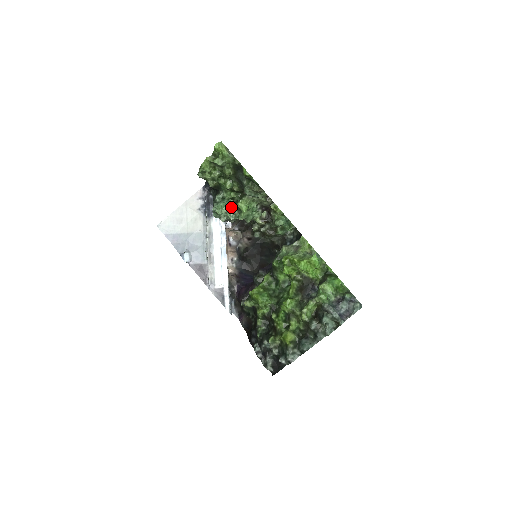
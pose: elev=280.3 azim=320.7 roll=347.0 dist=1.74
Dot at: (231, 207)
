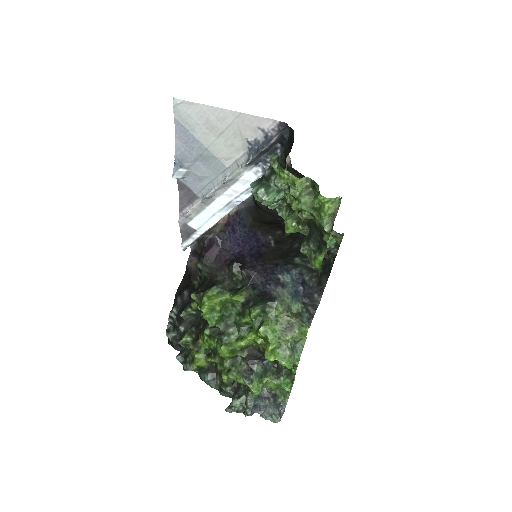
Dot at: (283, 197)
